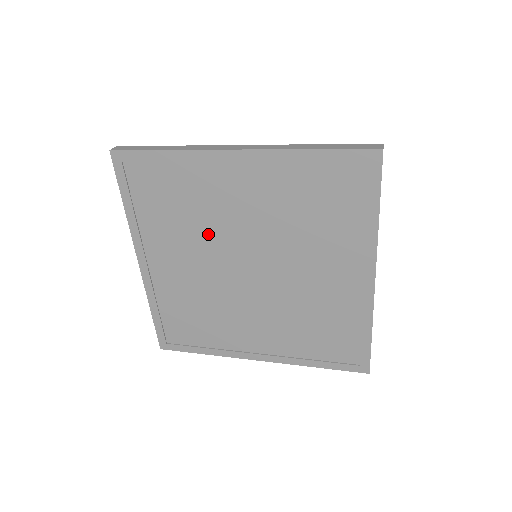
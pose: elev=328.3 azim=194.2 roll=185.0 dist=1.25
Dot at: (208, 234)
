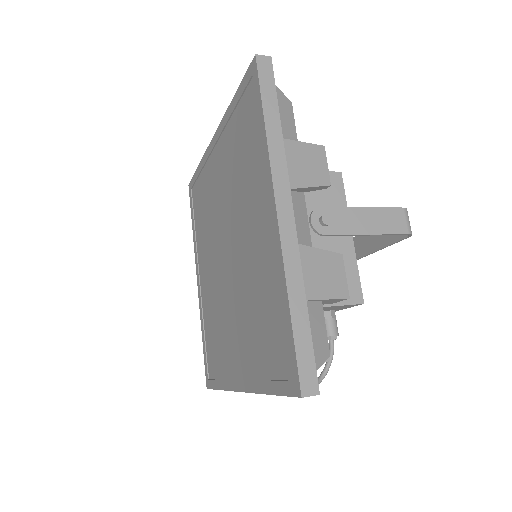
Dot at: (213, 229)
